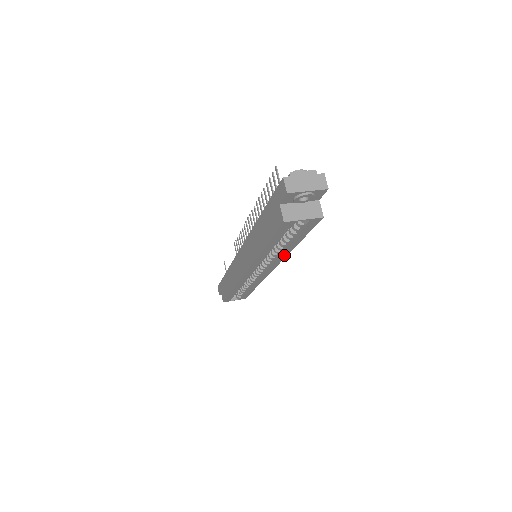
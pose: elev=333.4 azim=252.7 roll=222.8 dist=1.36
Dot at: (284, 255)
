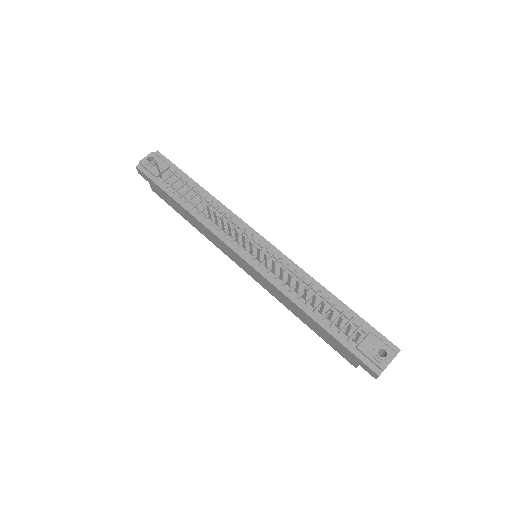
Dot at: occluded
